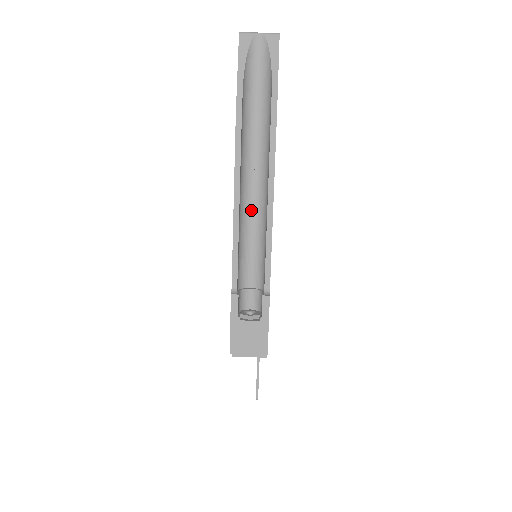
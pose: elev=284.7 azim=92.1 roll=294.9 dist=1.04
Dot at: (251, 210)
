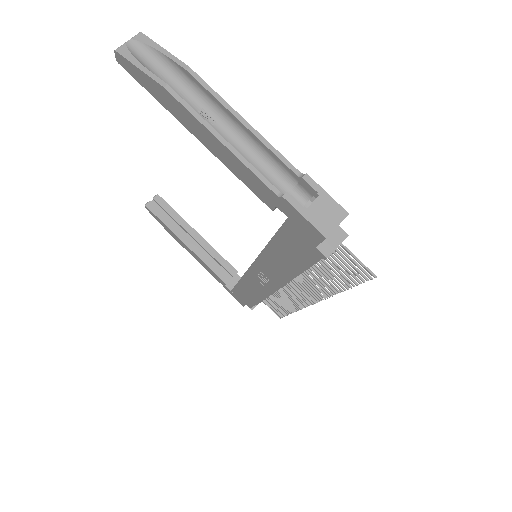
Dot at: (233, 145)
